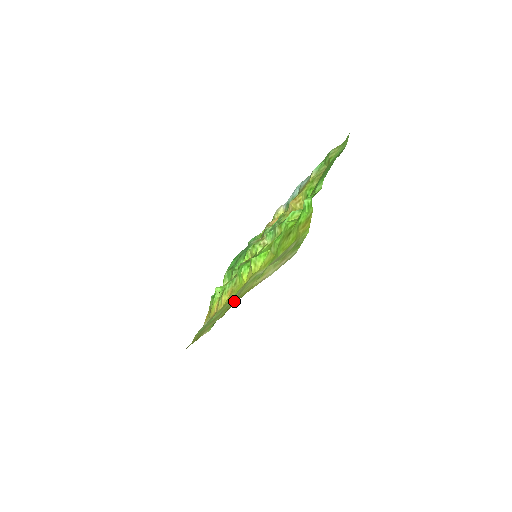
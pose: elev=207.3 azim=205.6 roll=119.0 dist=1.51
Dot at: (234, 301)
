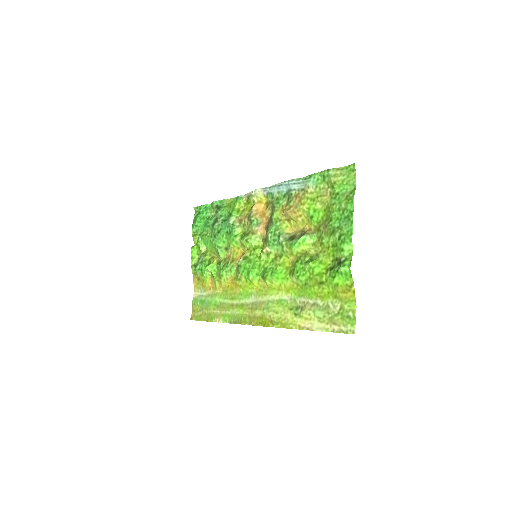
Dot at: (262, 318)
